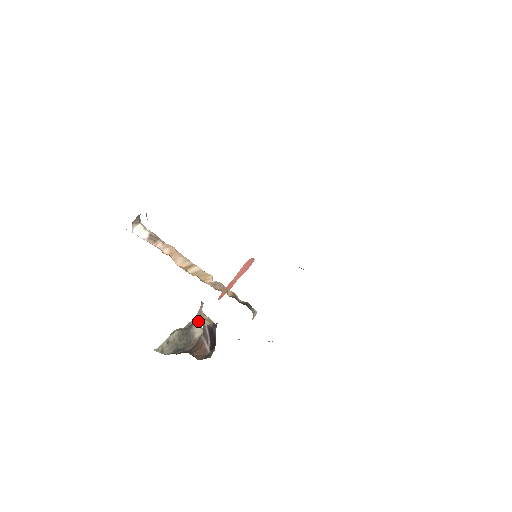
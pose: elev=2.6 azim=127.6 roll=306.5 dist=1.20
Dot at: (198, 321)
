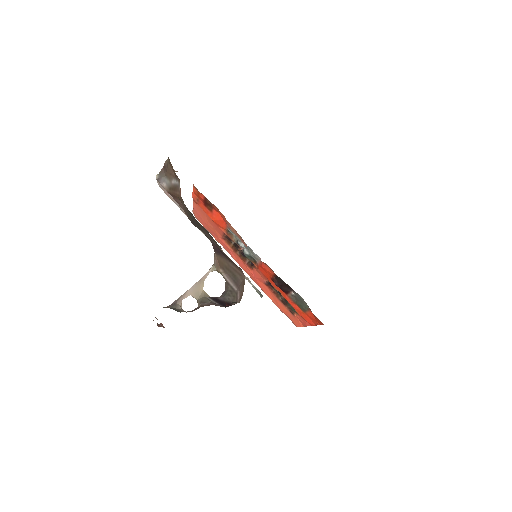
Dot at: occluded
